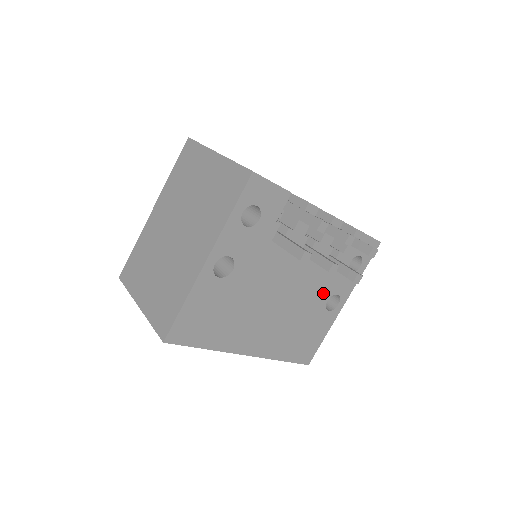
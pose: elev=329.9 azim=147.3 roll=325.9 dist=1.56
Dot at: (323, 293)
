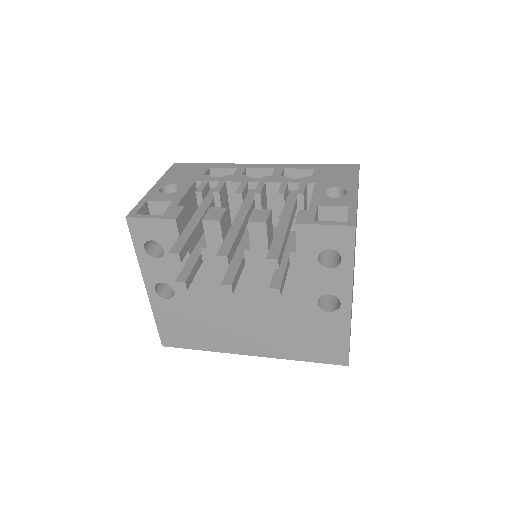
Dot at: (303, 295)
